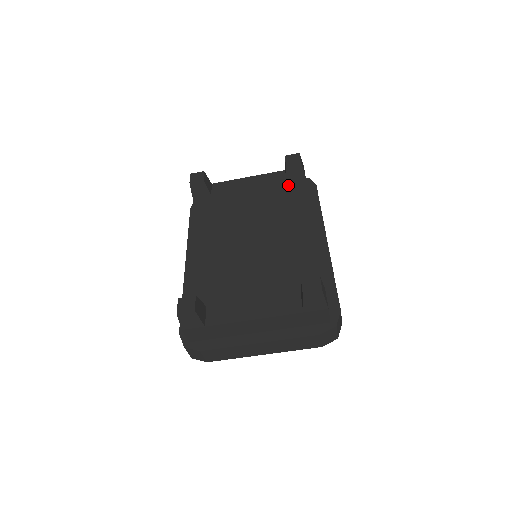
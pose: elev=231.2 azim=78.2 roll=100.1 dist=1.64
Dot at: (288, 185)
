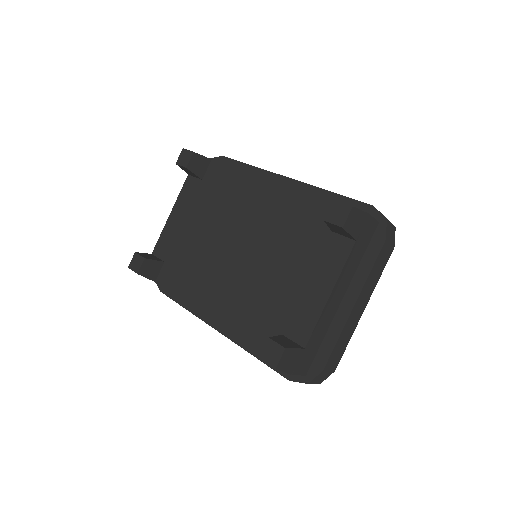
Dot at: (206, 180)
